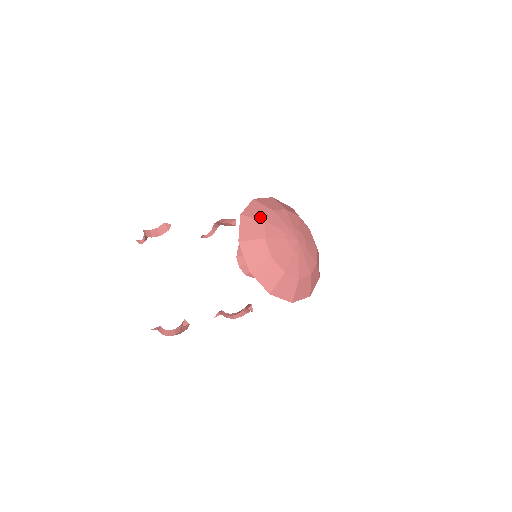
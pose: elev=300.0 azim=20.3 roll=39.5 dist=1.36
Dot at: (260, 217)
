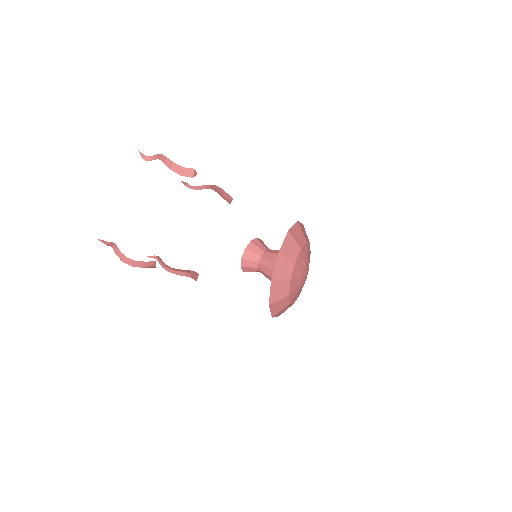
Dot at: (299, 242)
